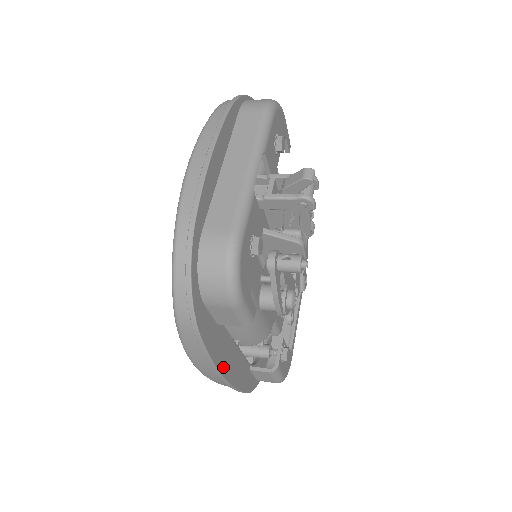
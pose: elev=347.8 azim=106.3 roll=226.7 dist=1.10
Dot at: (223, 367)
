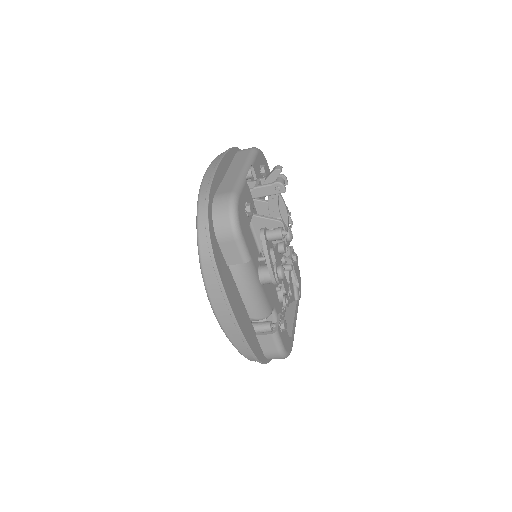
Dot at: (233, 306)
